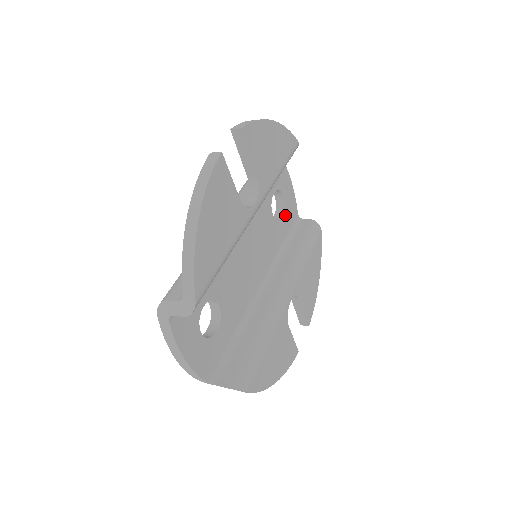
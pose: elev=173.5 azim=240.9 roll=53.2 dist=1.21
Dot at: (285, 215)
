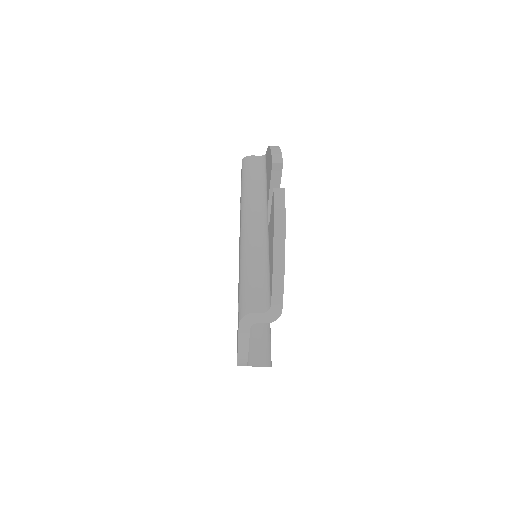
Dot at: occluded
